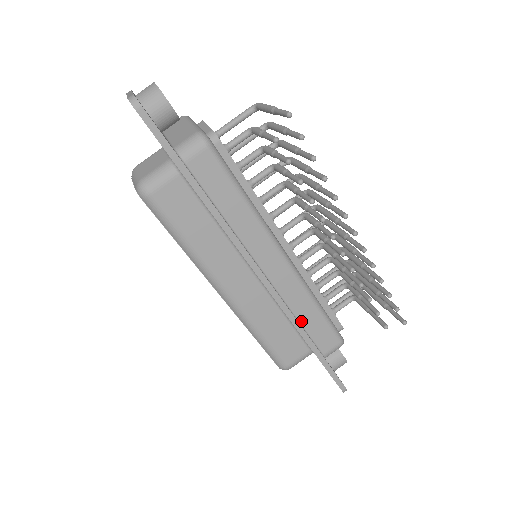
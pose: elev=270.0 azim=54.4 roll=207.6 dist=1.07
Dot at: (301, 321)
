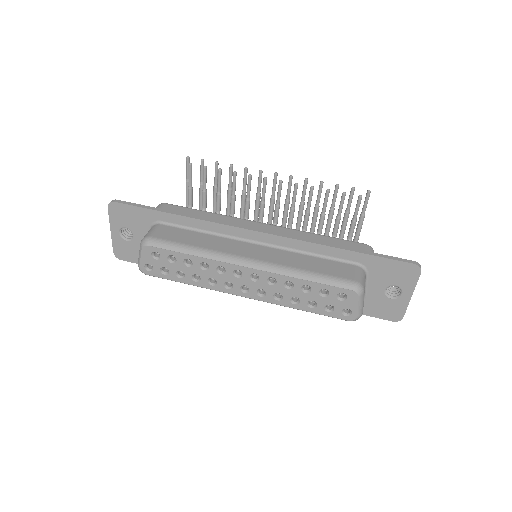
Dot at: occluded
